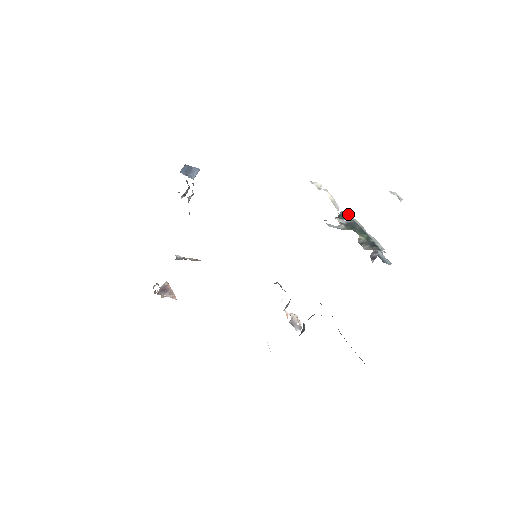
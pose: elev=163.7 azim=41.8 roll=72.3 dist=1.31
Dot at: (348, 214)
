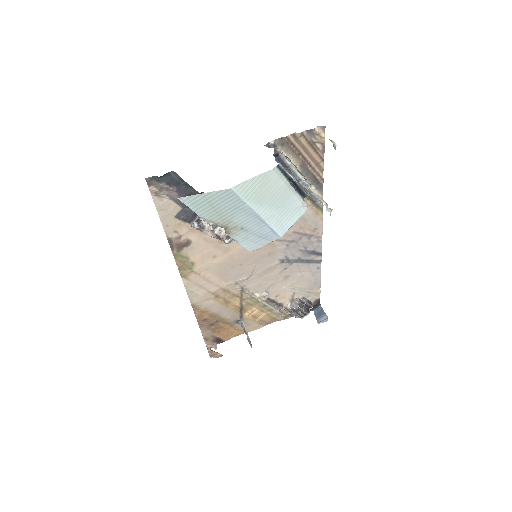
Dot at: occluded
